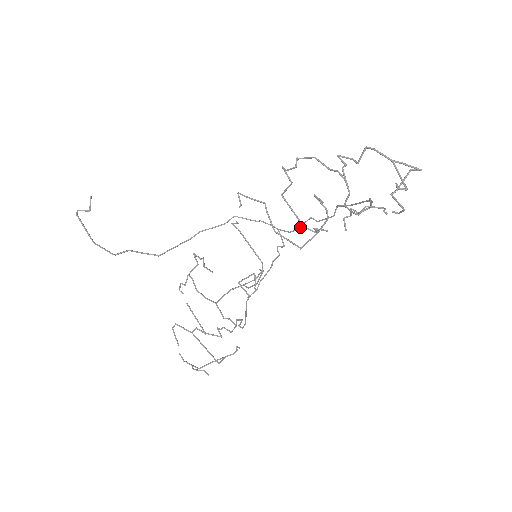
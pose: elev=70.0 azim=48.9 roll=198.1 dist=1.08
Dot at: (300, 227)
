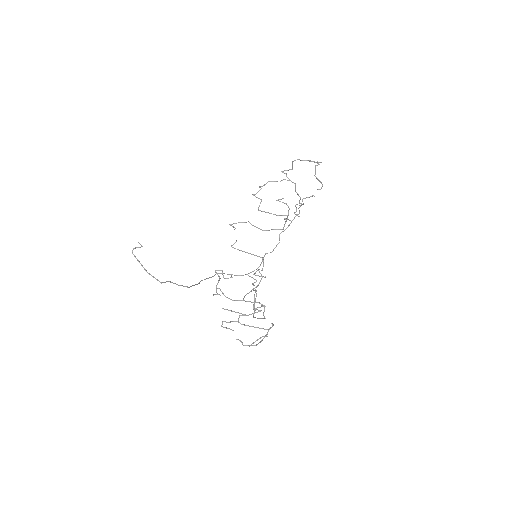
Dot at: occluded
